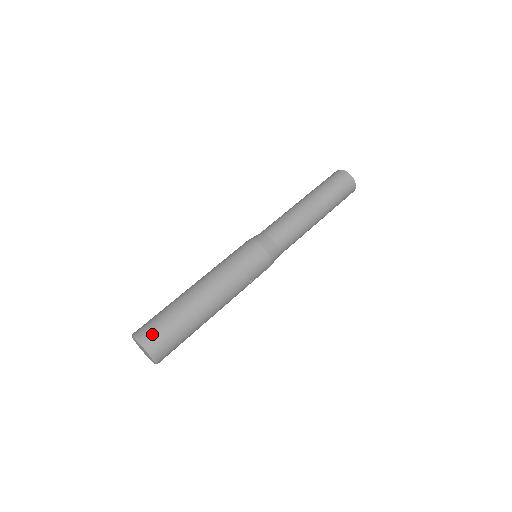
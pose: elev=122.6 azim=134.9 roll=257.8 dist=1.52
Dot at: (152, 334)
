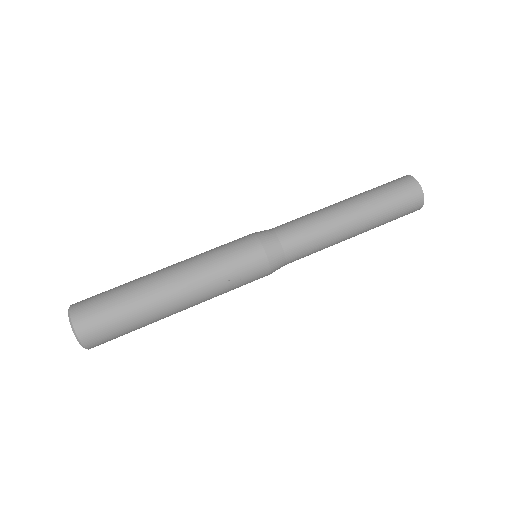
Dot at: (86, 309)
